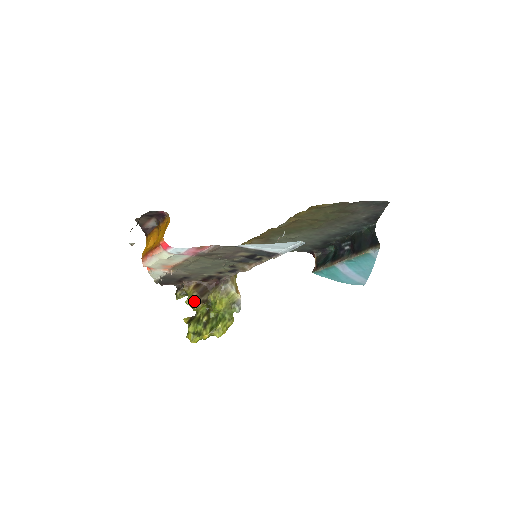
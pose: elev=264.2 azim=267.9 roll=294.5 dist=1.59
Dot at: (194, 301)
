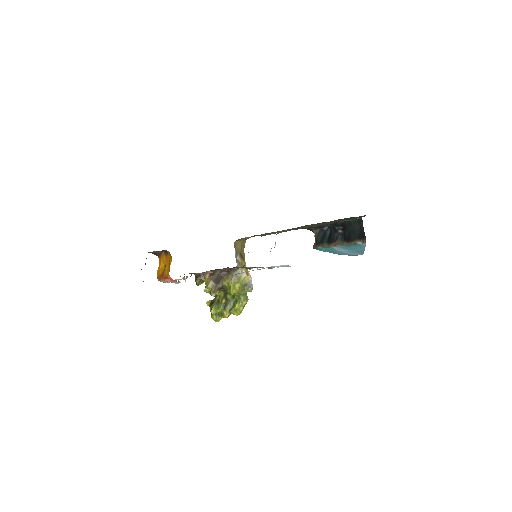
Dot at: (211, 290)
